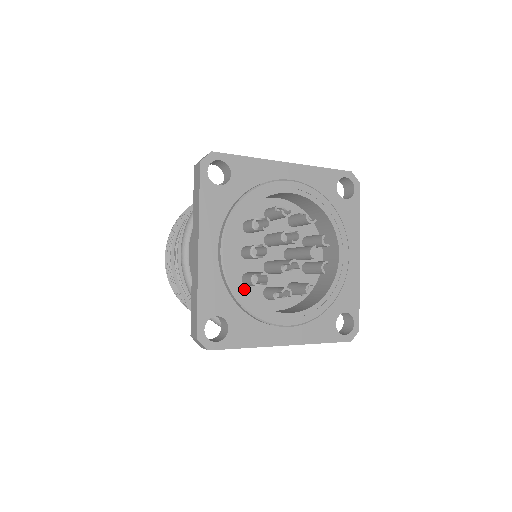
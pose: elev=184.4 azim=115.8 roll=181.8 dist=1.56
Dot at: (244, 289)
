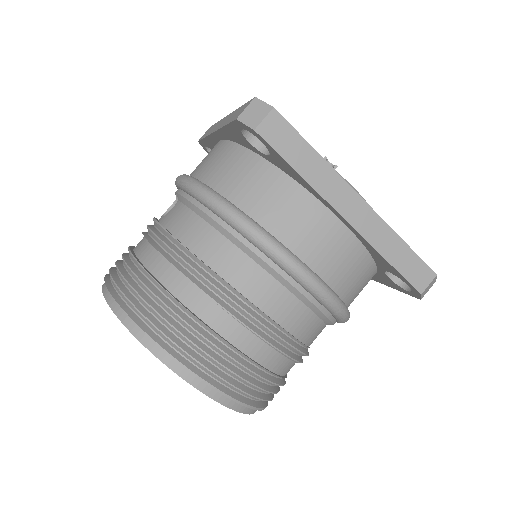
Dot at: occluded
